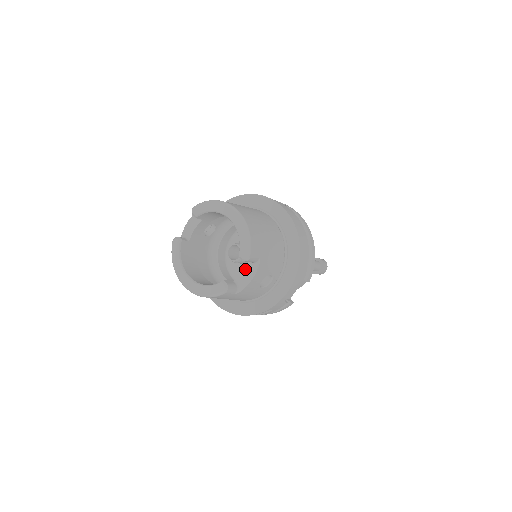
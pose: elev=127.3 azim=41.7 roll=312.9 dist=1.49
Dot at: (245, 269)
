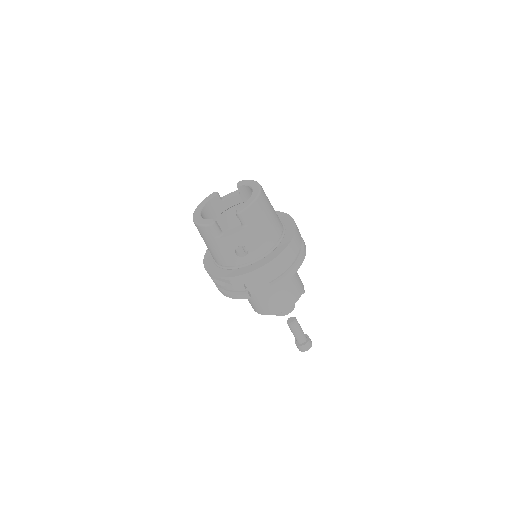
Dot at: (235, 228)
